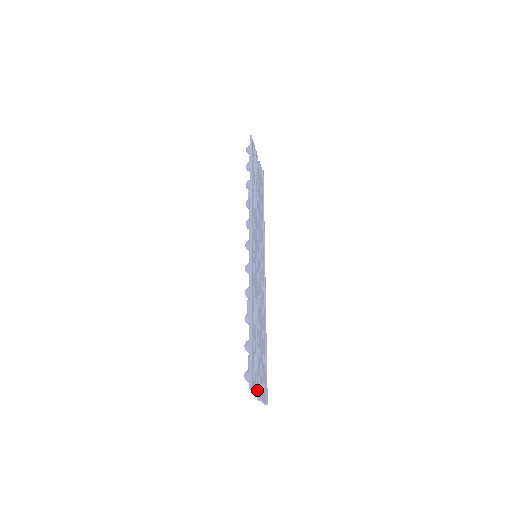
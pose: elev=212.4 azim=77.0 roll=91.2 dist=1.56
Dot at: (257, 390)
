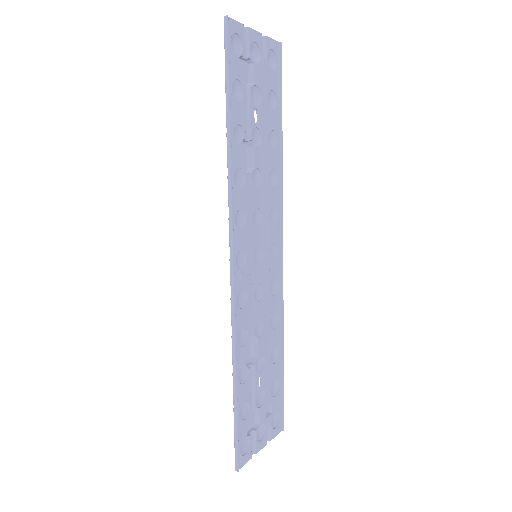
Dot at: (256, 448)
